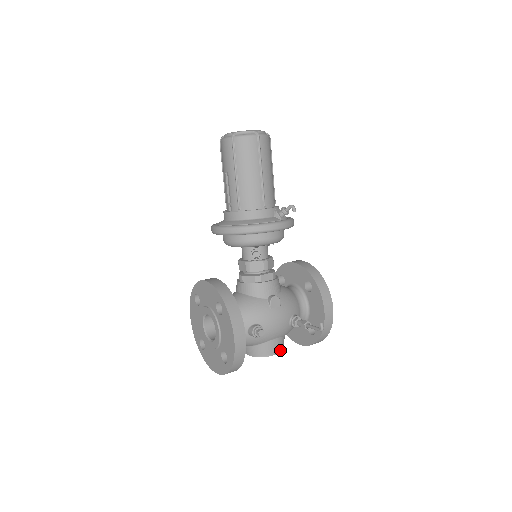
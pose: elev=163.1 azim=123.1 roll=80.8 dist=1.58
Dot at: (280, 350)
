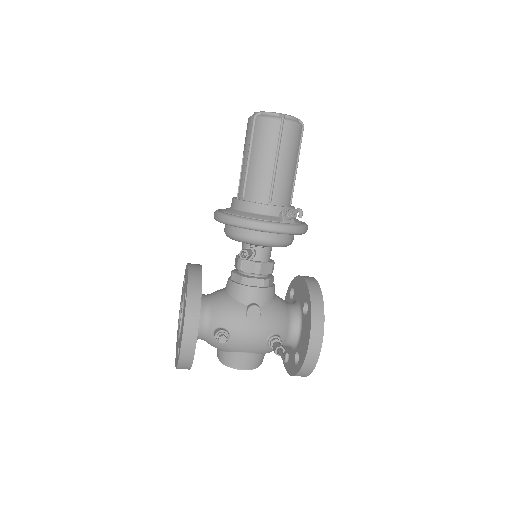
Dot at: (251, 367)
